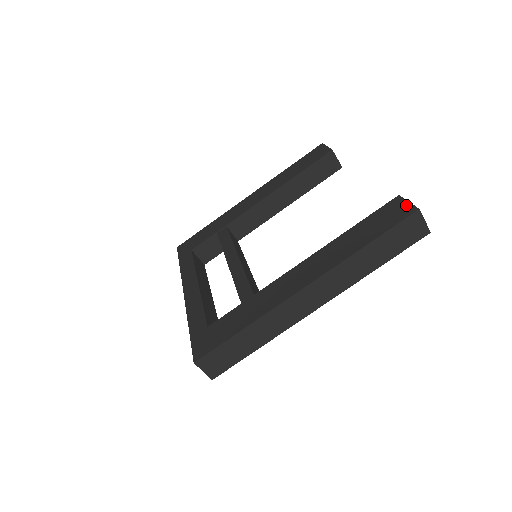
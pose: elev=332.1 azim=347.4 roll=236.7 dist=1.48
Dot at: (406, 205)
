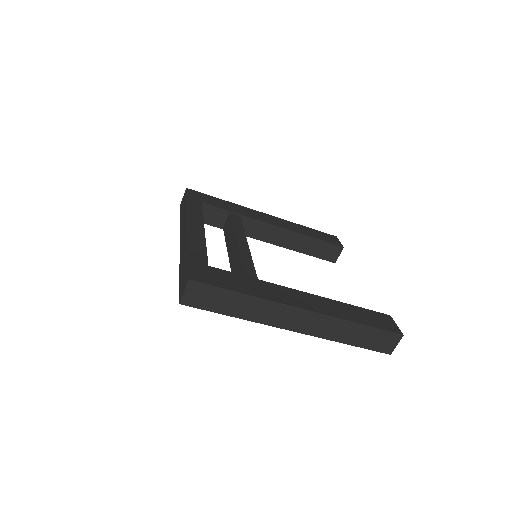
Dot at: (395, 325)
